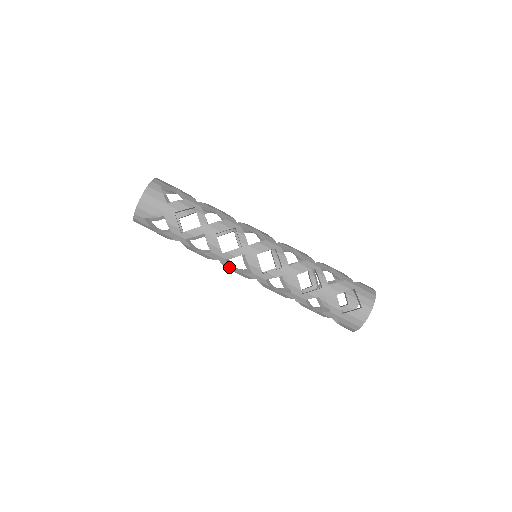
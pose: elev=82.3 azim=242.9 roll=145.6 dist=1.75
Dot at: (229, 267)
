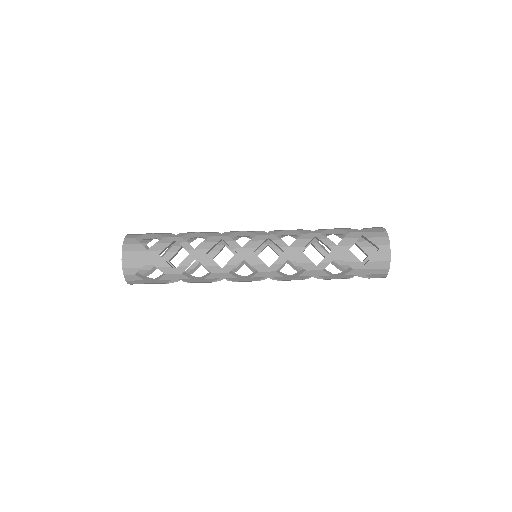
Dot at: (236, 279)
